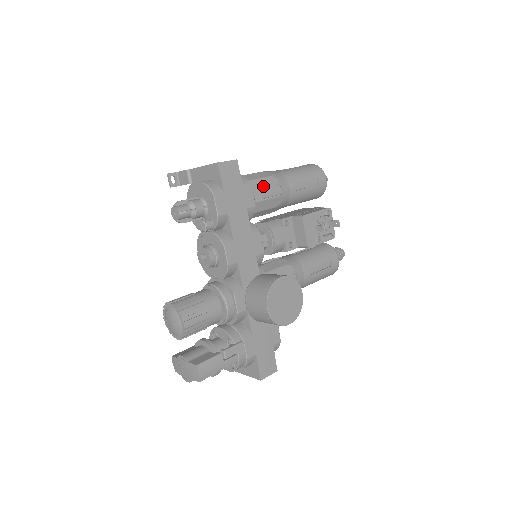
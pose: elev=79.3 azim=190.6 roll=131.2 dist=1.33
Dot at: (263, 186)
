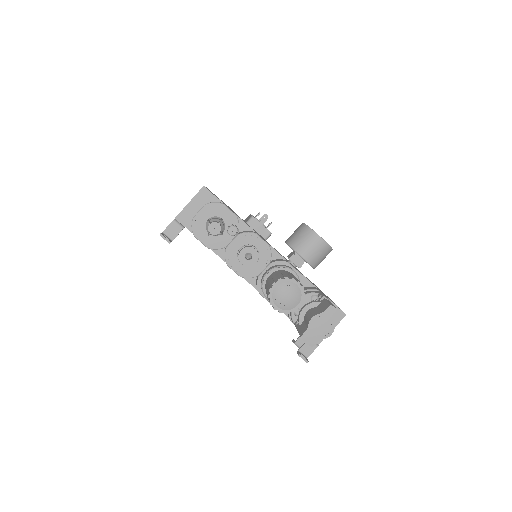
Dot at: occluded
